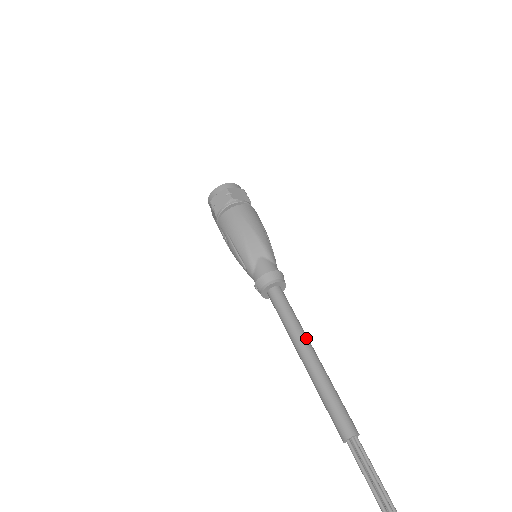
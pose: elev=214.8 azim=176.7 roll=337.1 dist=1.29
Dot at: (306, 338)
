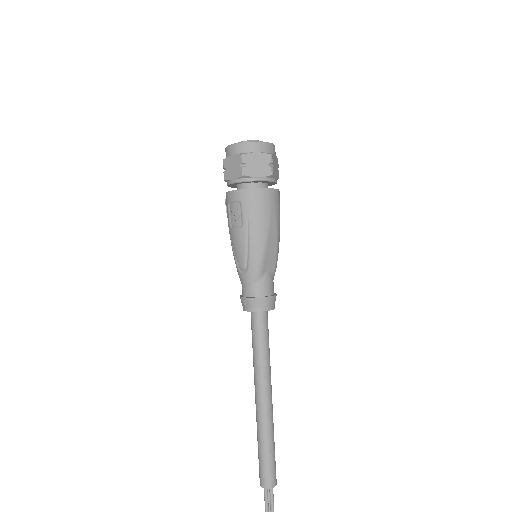
Dot at: occluded
